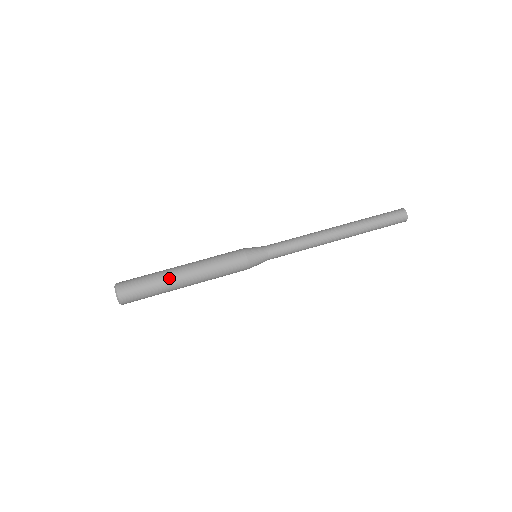
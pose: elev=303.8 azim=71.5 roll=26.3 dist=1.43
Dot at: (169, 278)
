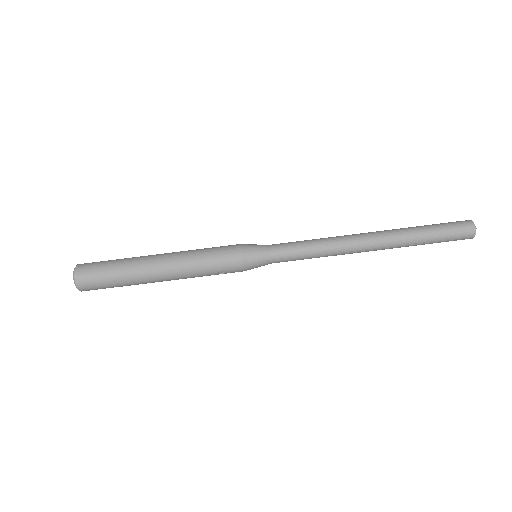
Dot at: (142, 282)
